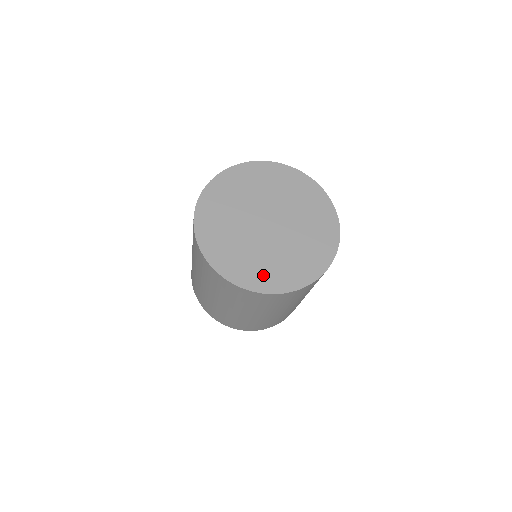
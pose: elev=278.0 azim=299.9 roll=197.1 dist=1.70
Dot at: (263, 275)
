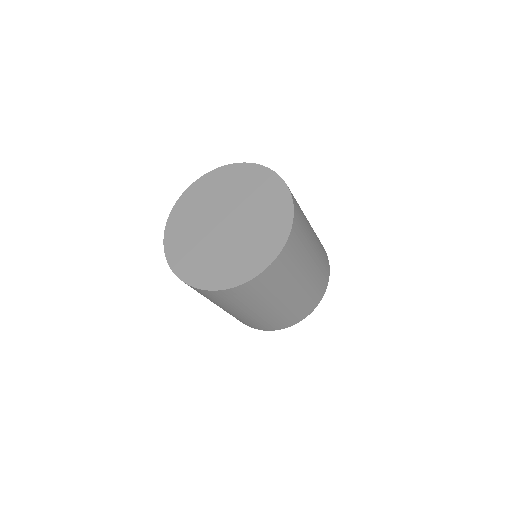
Dot at: (197, 269)
